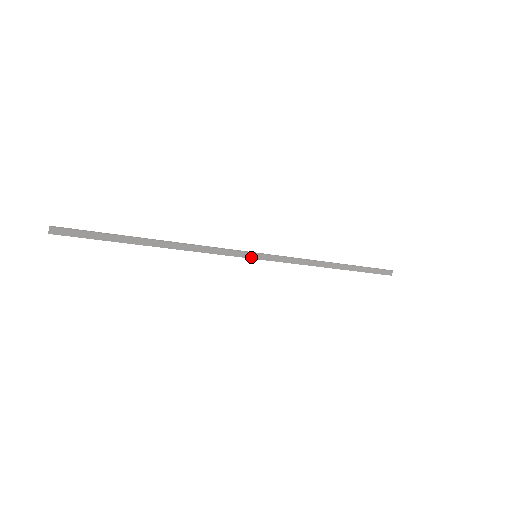
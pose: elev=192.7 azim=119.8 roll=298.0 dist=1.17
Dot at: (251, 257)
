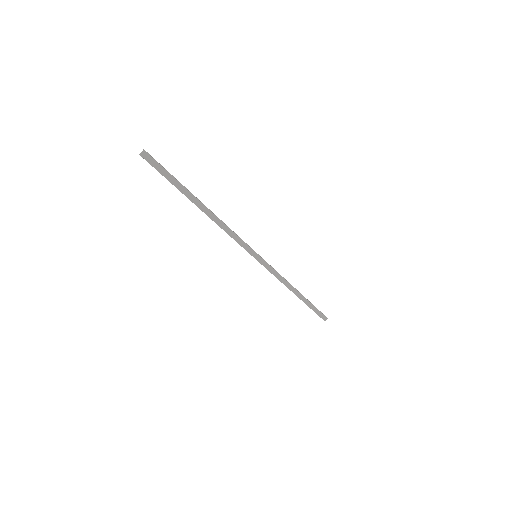
Dot at: (253, 255)
